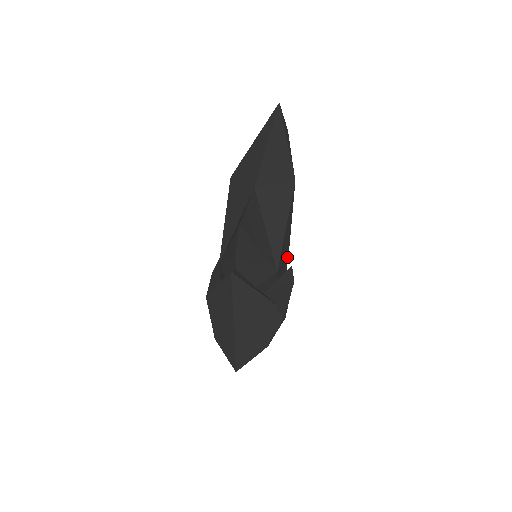
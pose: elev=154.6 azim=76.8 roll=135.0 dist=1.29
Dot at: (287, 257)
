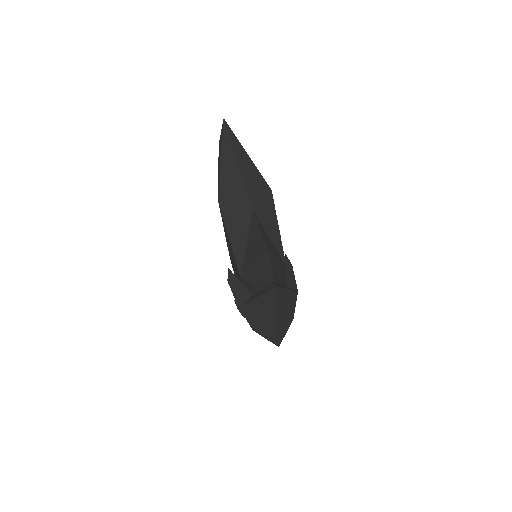
Dot at: occluded
